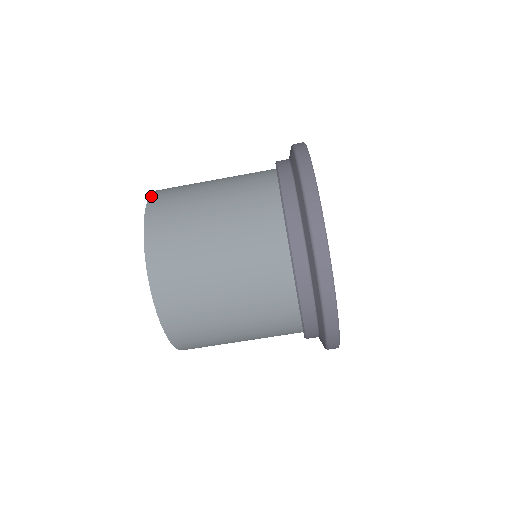
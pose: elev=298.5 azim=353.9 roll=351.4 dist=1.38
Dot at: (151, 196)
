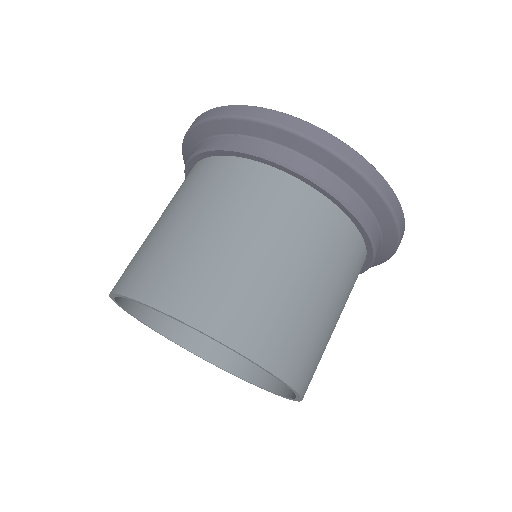
Dot at: occluded
